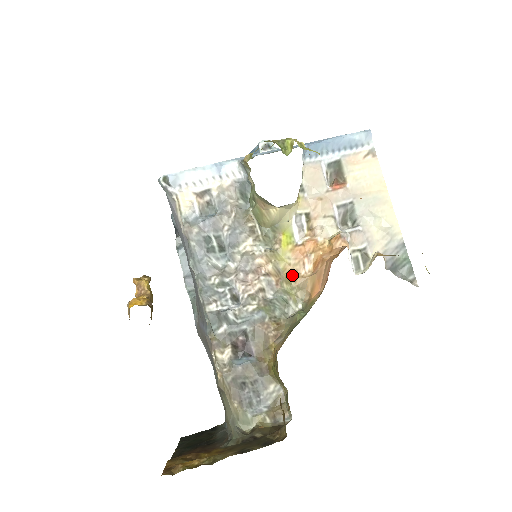
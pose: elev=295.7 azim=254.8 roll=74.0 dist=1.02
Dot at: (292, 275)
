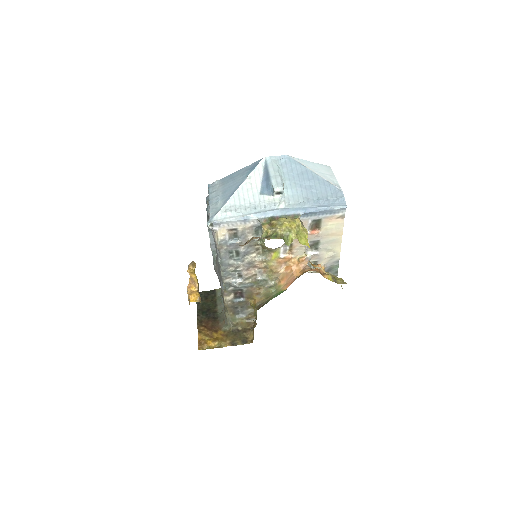
Dot at: (273, 271)
